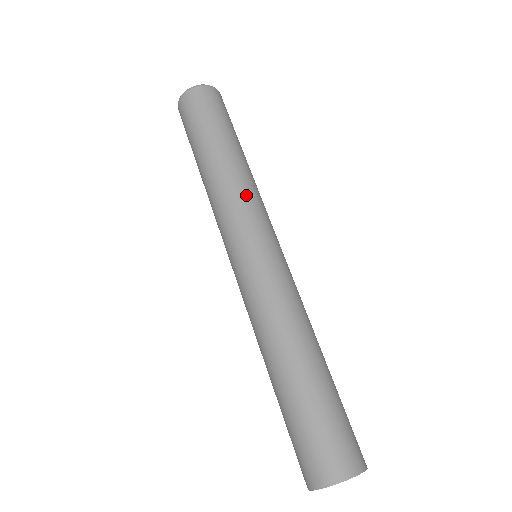
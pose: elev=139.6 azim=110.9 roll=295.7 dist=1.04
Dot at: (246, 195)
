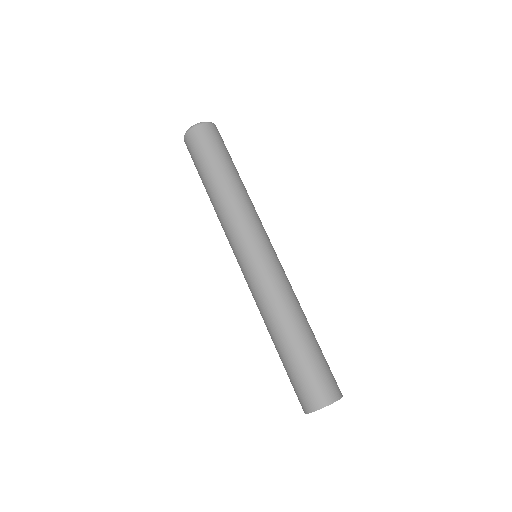
Dot at: (239, 214)
